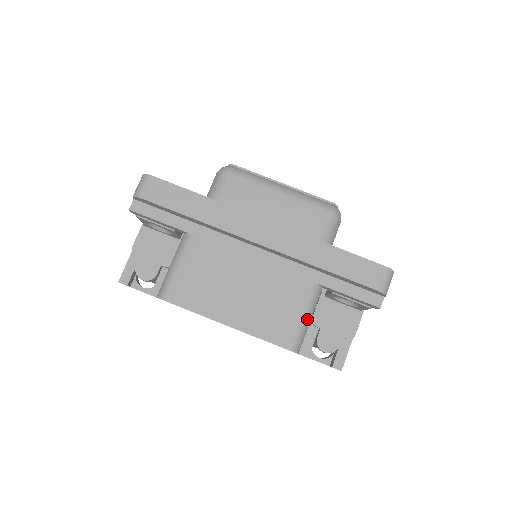
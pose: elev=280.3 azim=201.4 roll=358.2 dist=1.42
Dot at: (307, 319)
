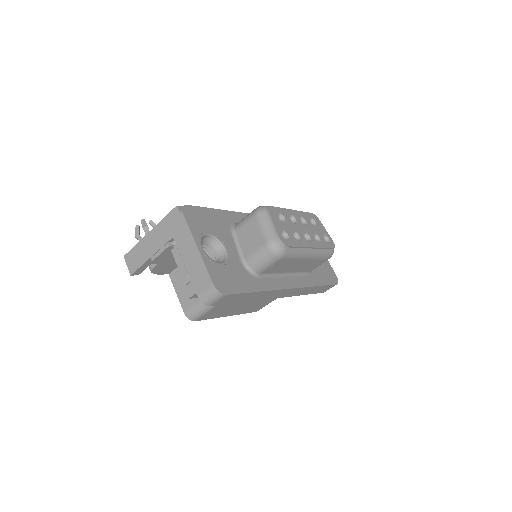
Dot at: occluded
